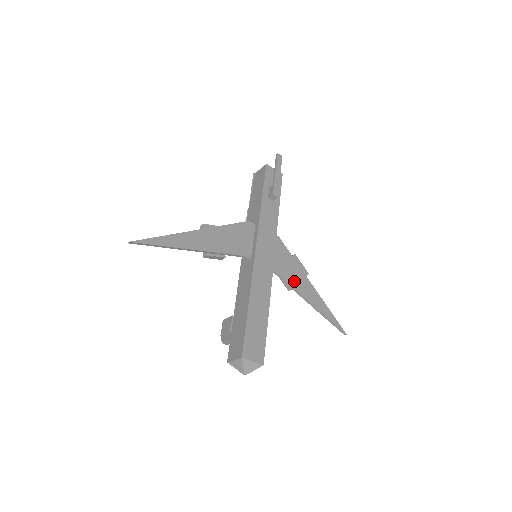
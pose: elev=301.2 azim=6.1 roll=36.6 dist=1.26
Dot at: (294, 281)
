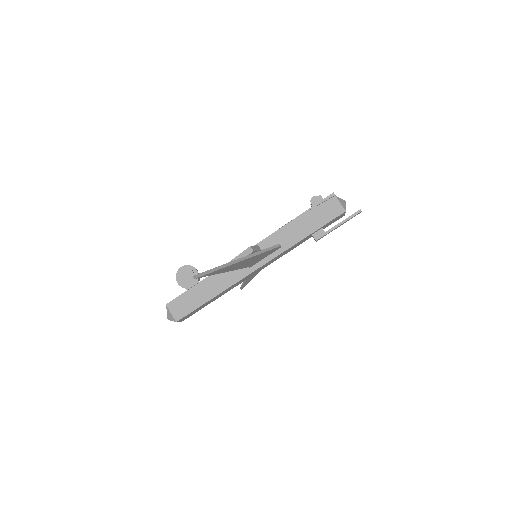
Dot at: occluded
